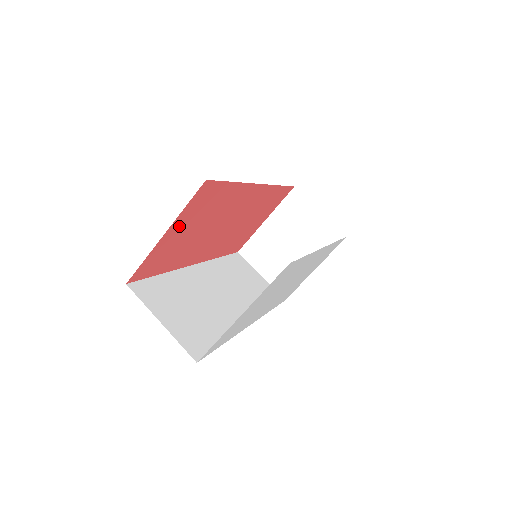
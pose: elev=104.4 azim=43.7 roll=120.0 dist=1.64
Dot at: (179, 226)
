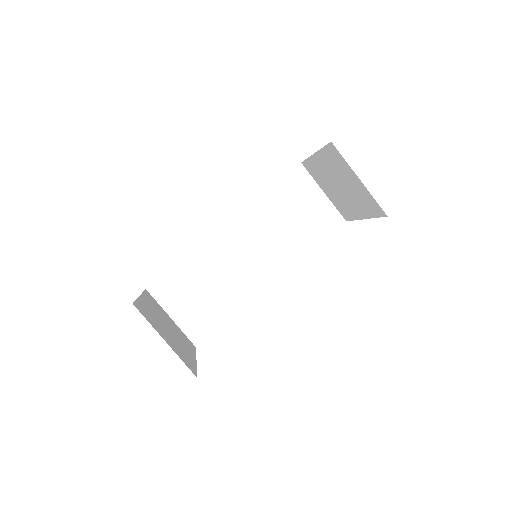
Dot at: occluded
